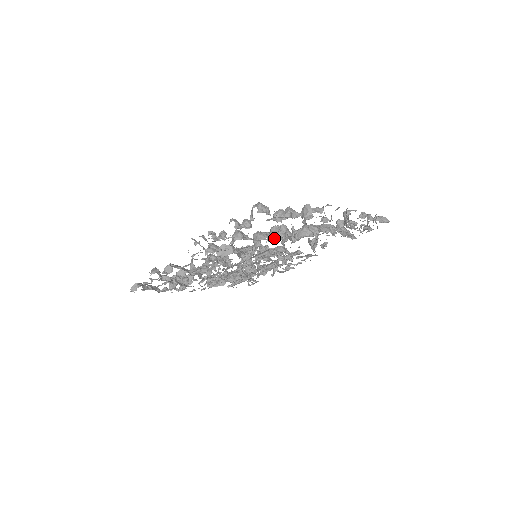
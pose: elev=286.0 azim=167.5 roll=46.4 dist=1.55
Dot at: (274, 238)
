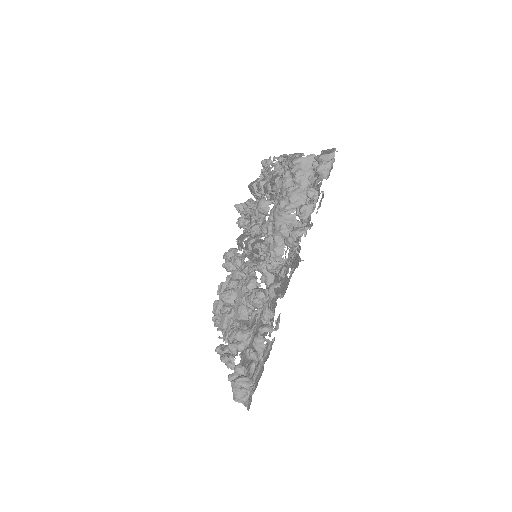
Dot at: (260, 309)
